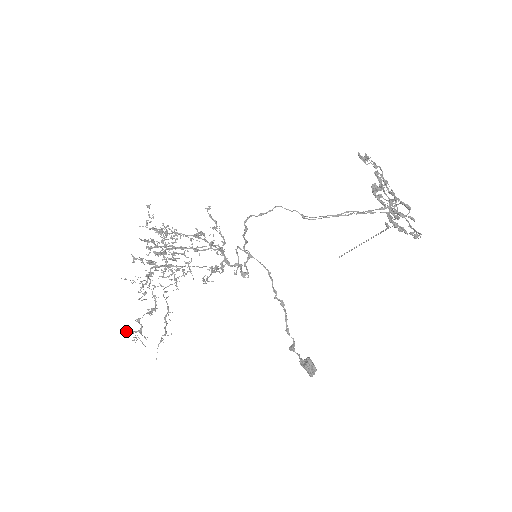
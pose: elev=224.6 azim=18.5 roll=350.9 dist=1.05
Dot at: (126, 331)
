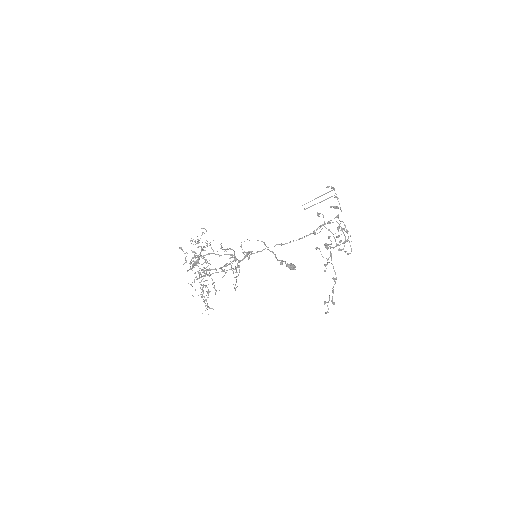
Dot at: occluded
